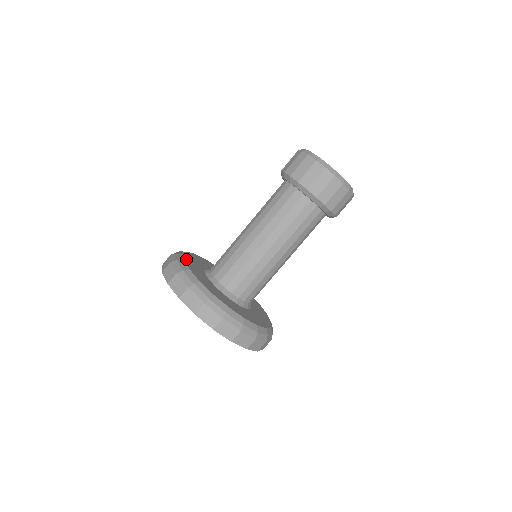
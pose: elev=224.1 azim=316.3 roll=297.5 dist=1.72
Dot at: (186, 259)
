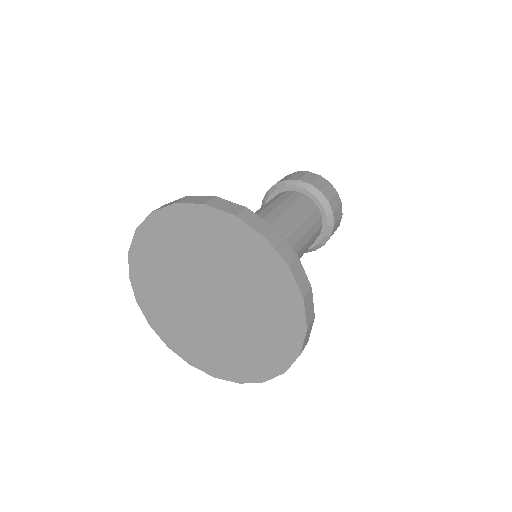
Dot at: occluded
